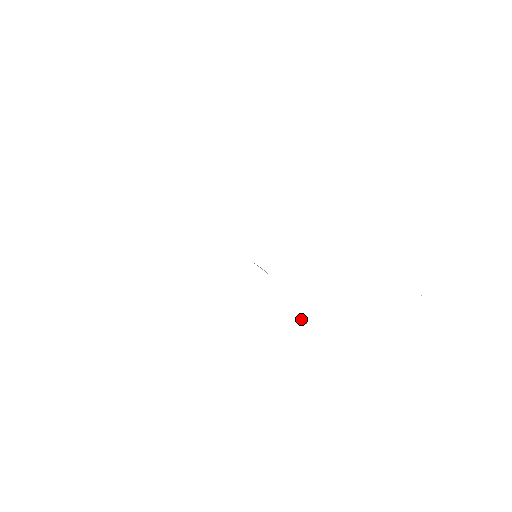
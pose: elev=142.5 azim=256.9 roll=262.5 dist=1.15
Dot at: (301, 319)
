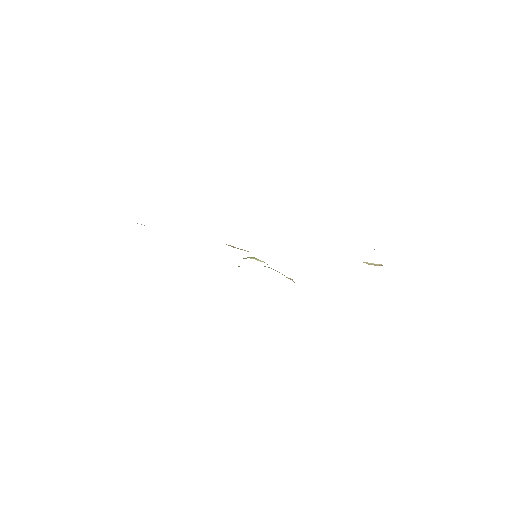
Dot at: (289, 278)
